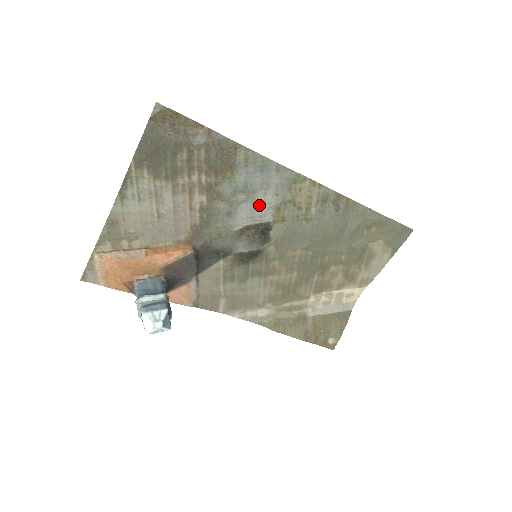
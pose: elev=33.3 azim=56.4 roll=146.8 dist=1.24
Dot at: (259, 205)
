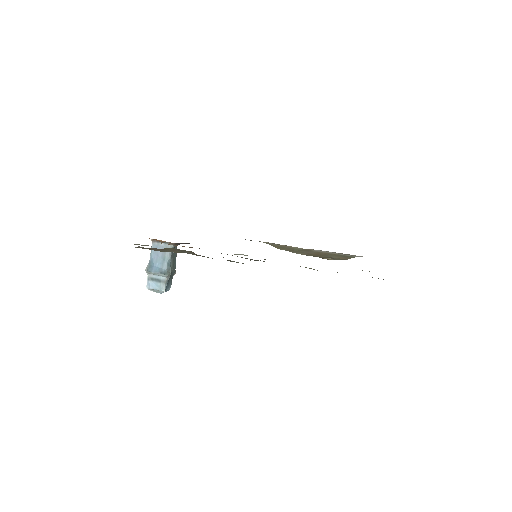
Dot at: occluded
